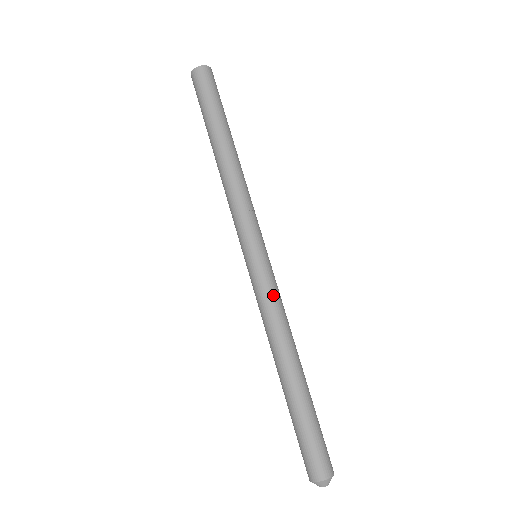
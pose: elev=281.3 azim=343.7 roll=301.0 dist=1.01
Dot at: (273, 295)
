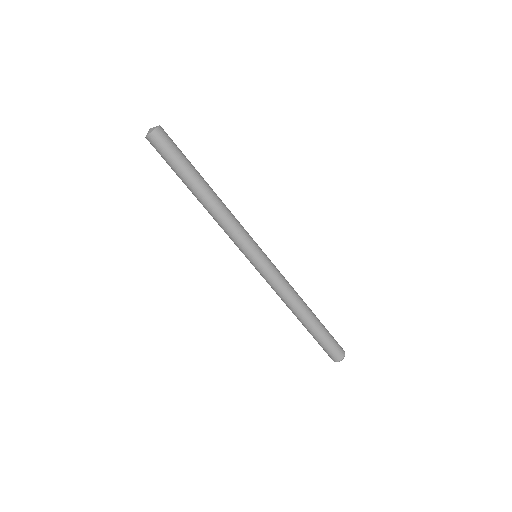
Dot at: (281, 276)
